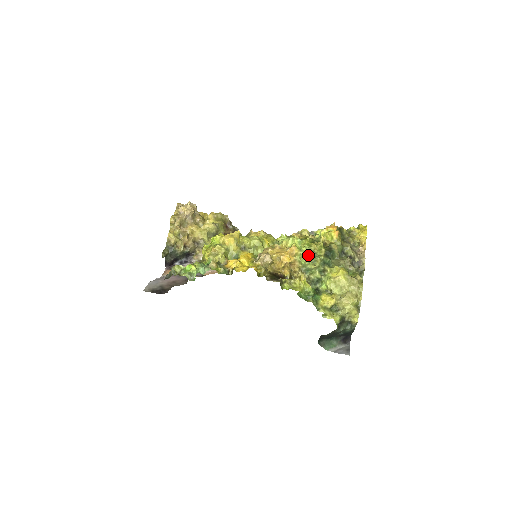
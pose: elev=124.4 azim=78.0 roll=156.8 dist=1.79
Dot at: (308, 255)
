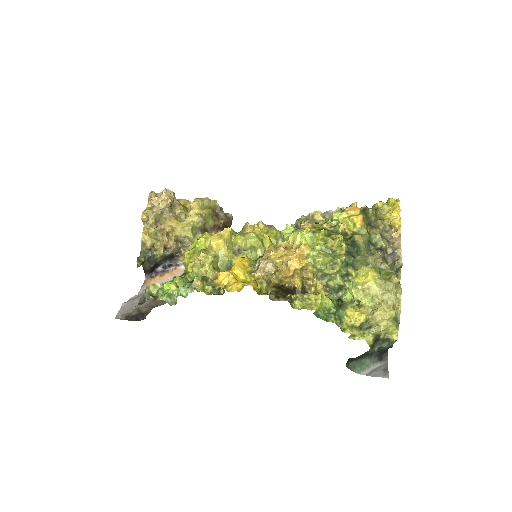
Dot at: (324, 257)
